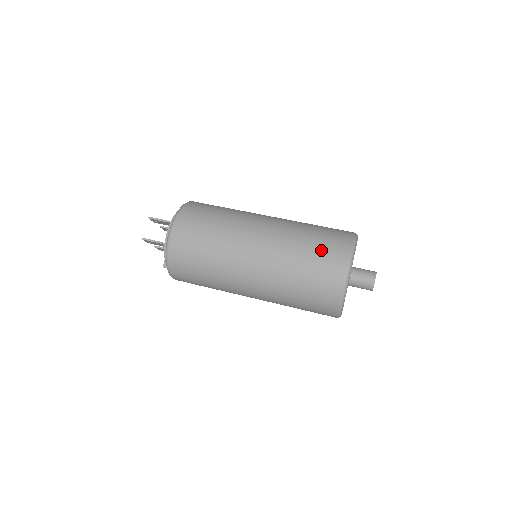
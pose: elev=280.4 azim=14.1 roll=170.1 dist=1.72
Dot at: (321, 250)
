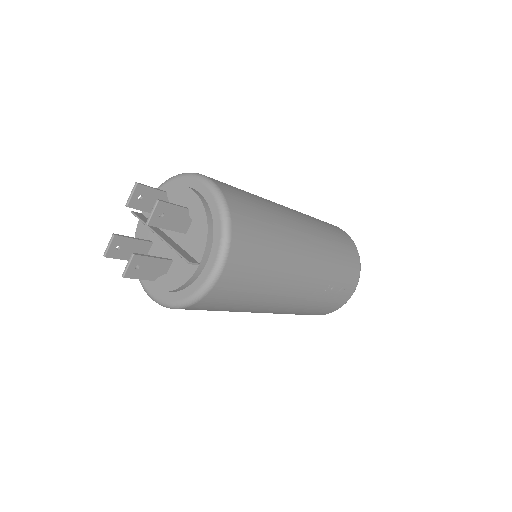
Dot at: occluded
